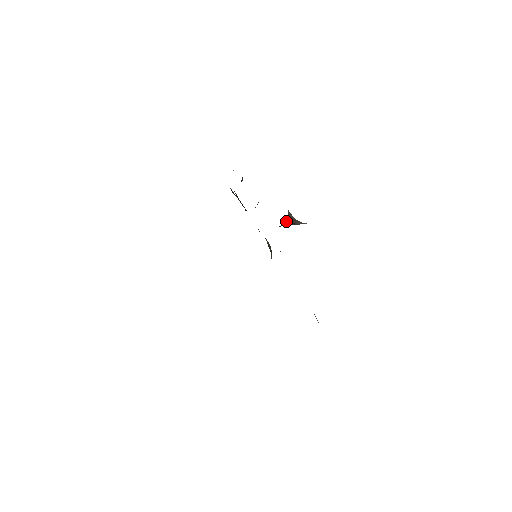
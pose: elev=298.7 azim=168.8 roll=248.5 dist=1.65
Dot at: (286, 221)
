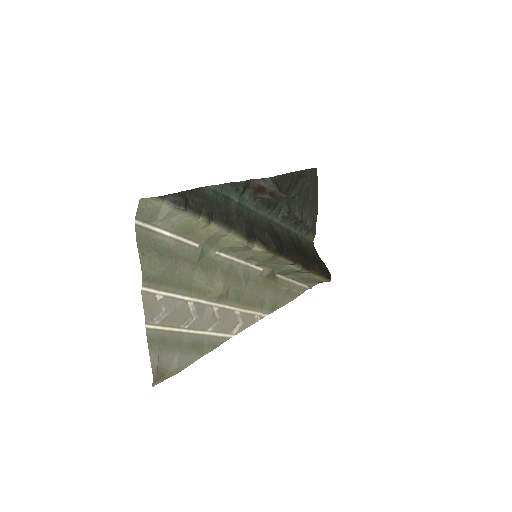
Dot at: (258, 182)
